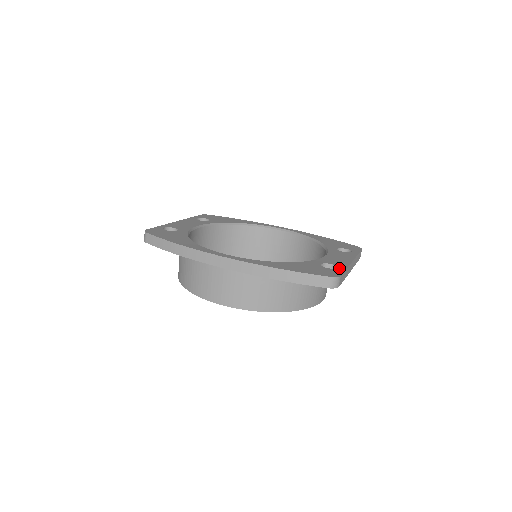
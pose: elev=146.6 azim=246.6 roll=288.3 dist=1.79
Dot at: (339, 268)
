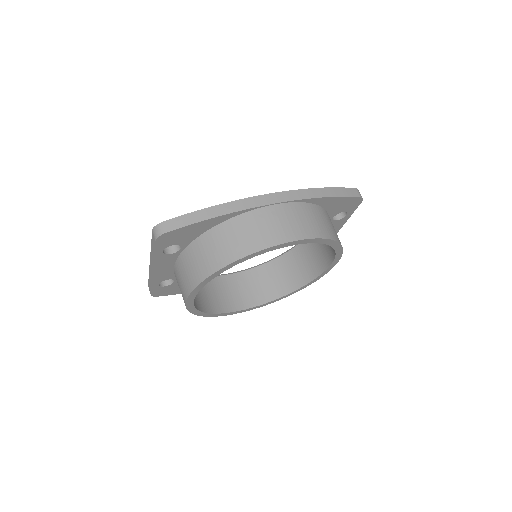
Dot at: occluded
